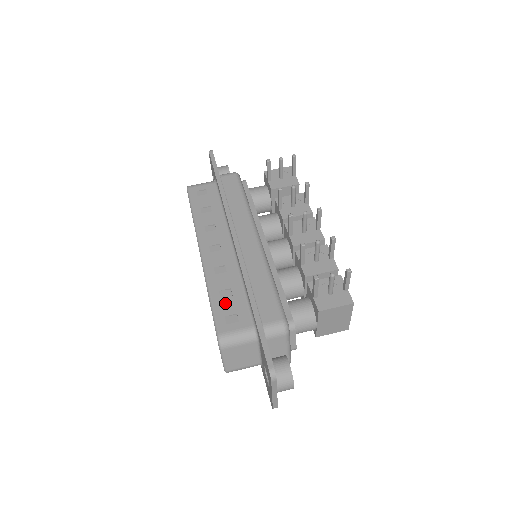
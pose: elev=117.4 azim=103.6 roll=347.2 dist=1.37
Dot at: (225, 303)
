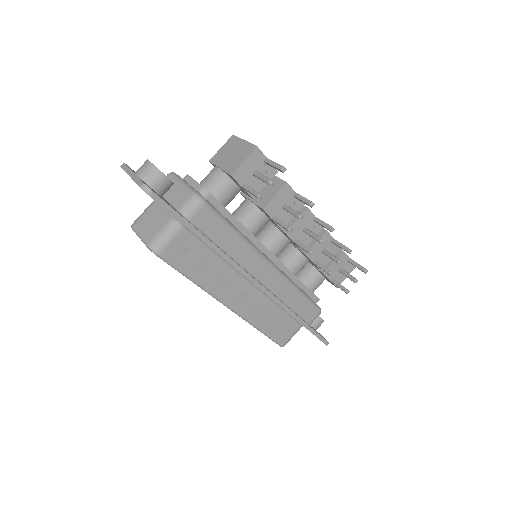
Dot at: (275, 327)
